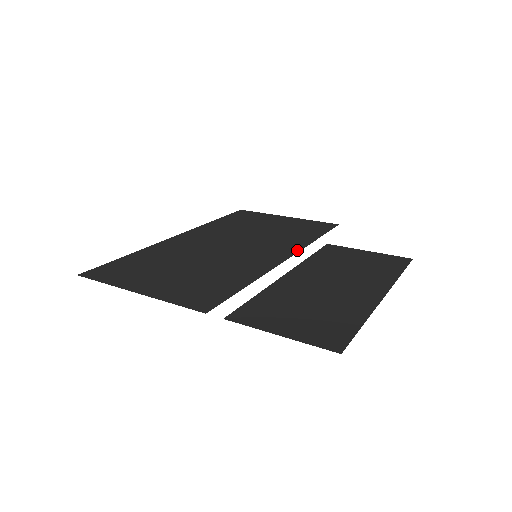
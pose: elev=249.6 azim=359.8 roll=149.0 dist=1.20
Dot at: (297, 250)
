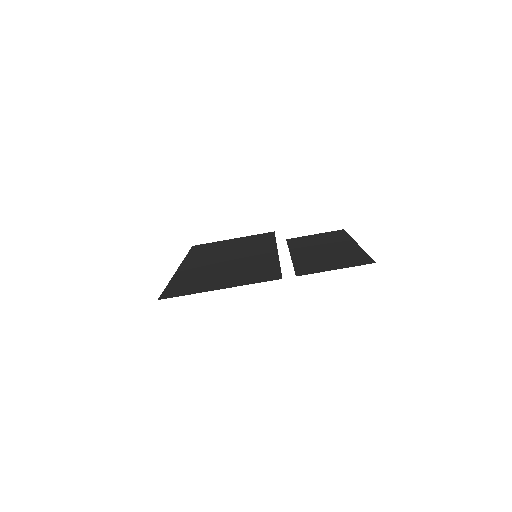
Dot at: (275, 246)
